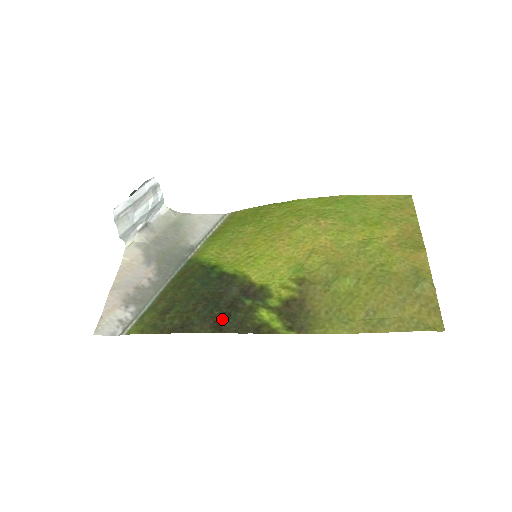
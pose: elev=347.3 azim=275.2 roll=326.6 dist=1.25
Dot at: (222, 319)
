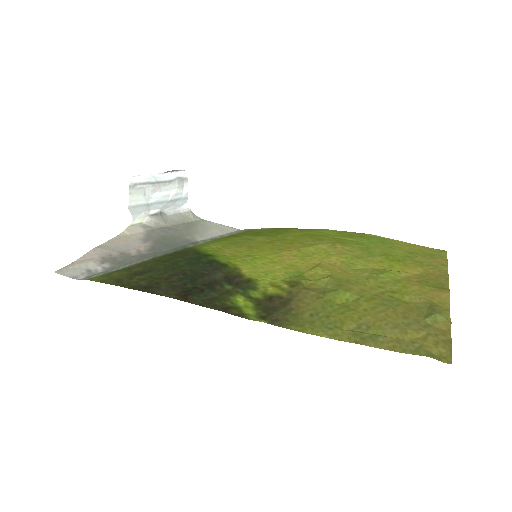
Dot at: (192, 291)
